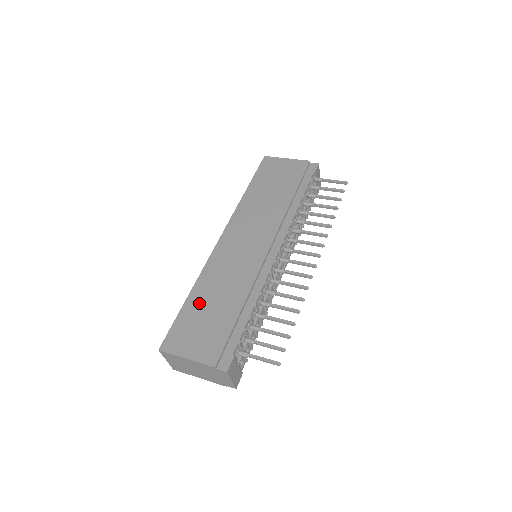
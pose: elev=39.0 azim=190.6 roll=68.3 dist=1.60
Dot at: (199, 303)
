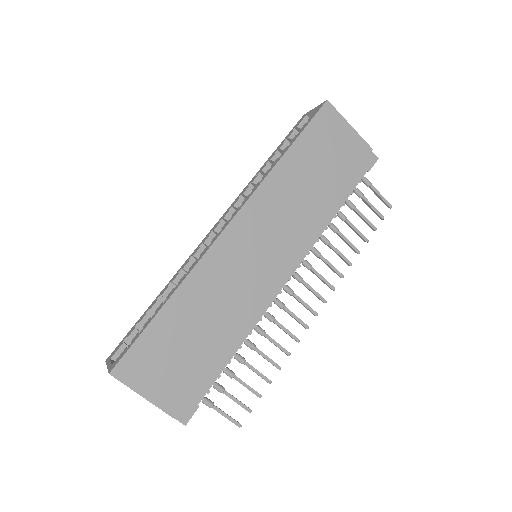
Dot at: (177, 321)
